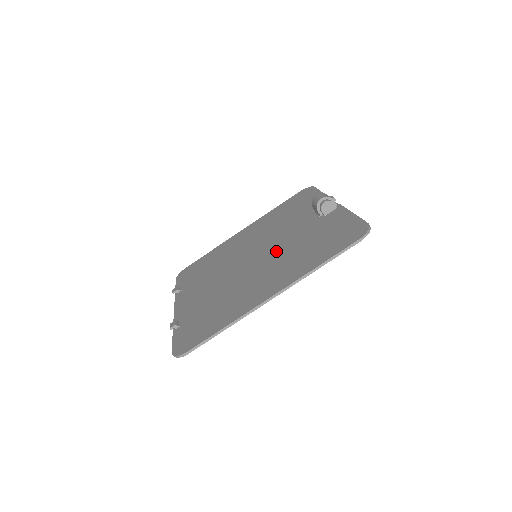
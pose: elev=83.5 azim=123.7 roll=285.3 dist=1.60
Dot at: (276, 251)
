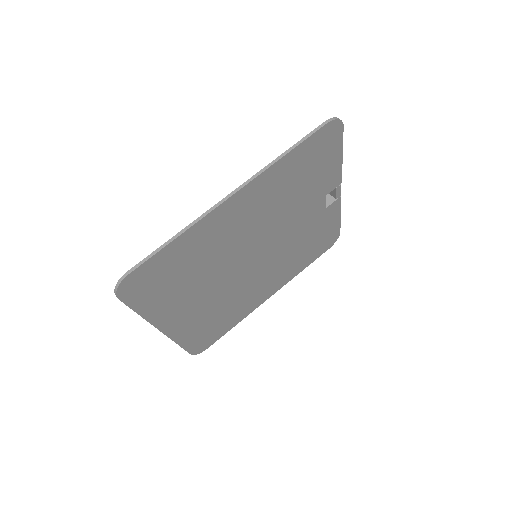
Dot at: (270, 228)
